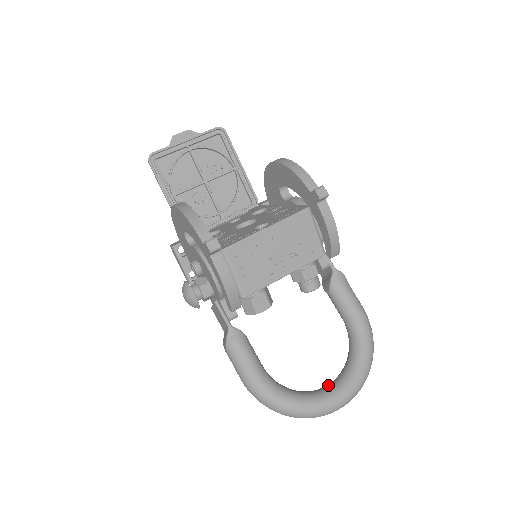
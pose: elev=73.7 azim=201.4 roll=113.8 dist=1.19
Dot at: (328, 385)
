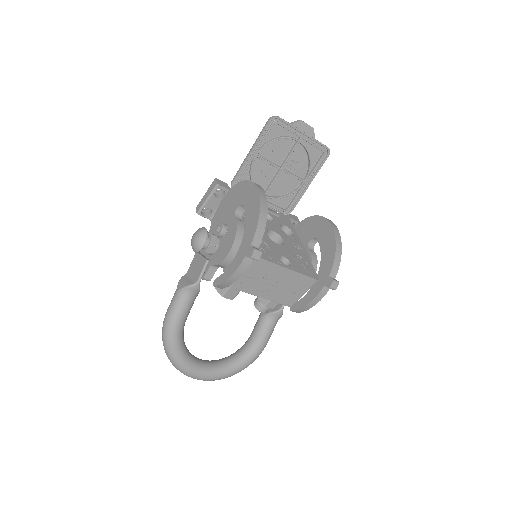
Dot at: (205, 362)
